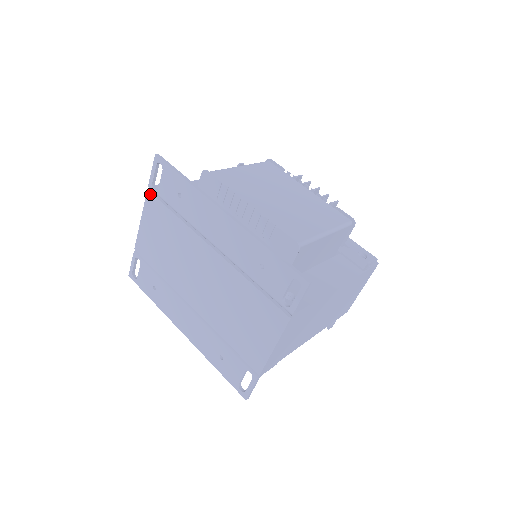
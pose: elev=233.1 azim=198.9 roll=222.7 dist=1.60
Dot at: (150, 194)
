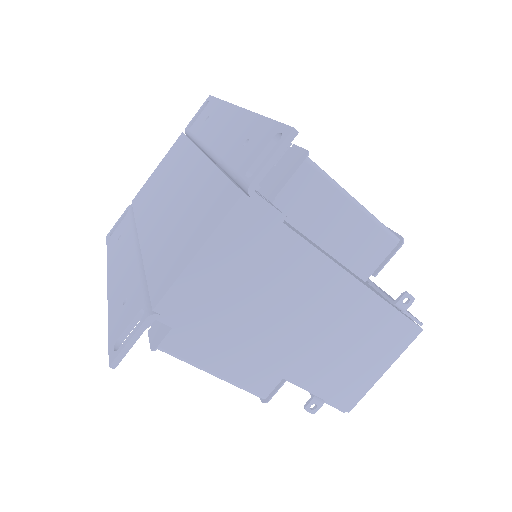
Dot at: (182, 135)
